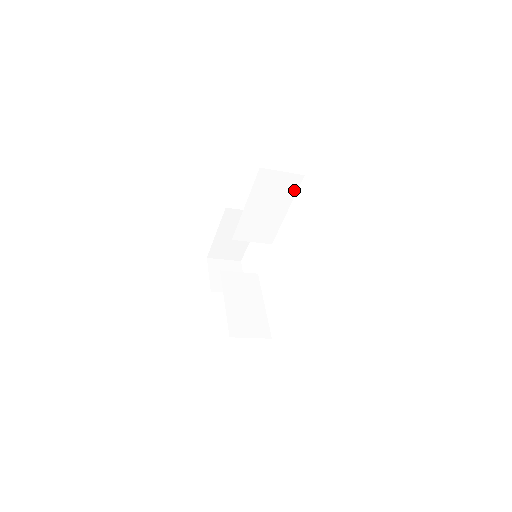
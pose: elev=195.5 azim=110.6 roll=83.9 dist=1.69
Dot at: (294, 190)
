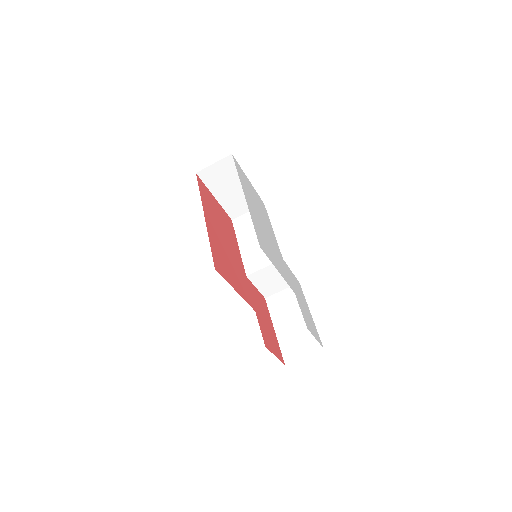
Dot at: occluded
